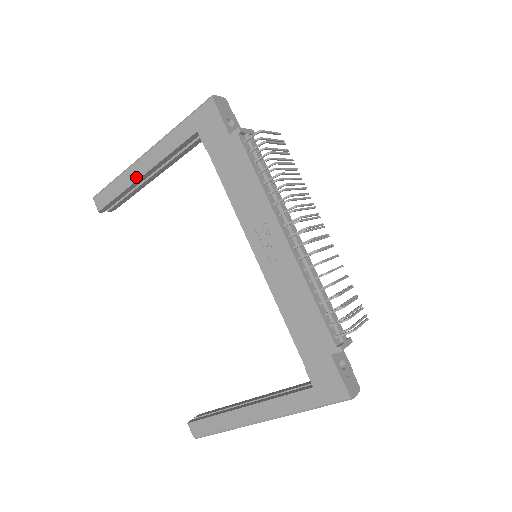
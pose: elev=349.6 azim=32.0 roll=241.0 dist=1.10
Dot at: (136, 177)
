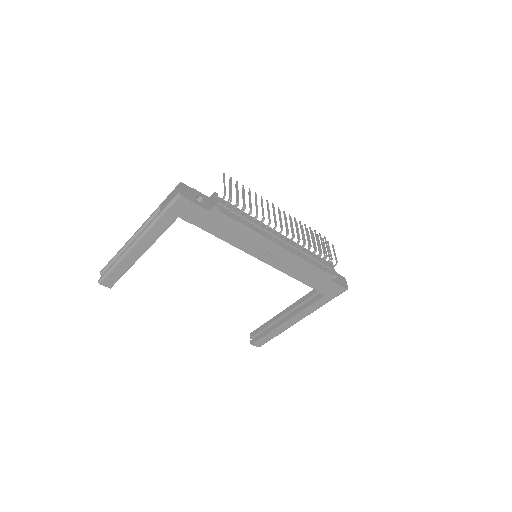
Dot at: (135, 259)
